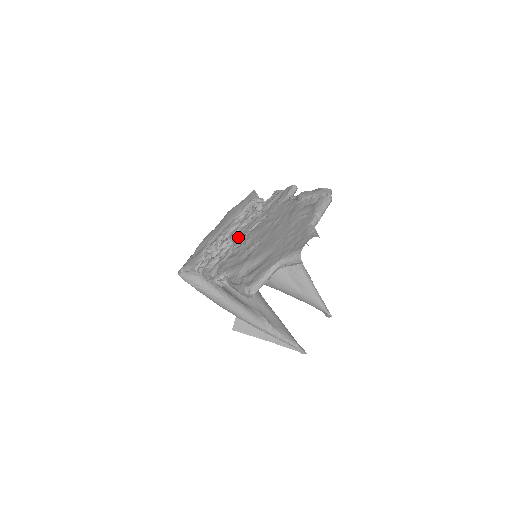
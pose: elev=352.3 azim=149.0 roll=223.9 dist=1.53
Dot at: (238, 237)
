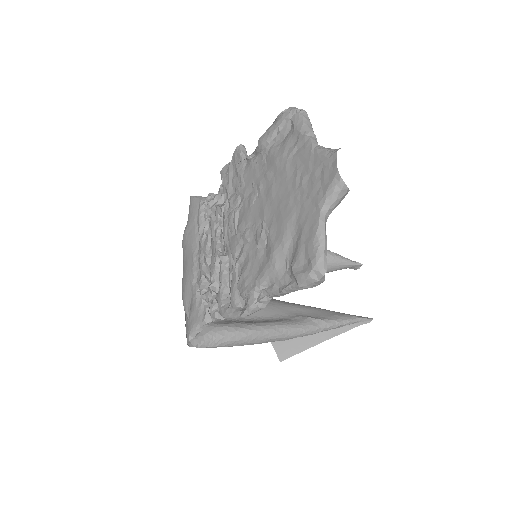
Dot at: (228, 245)
